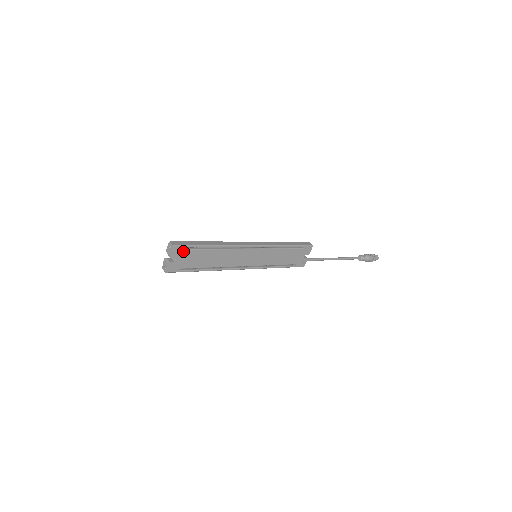
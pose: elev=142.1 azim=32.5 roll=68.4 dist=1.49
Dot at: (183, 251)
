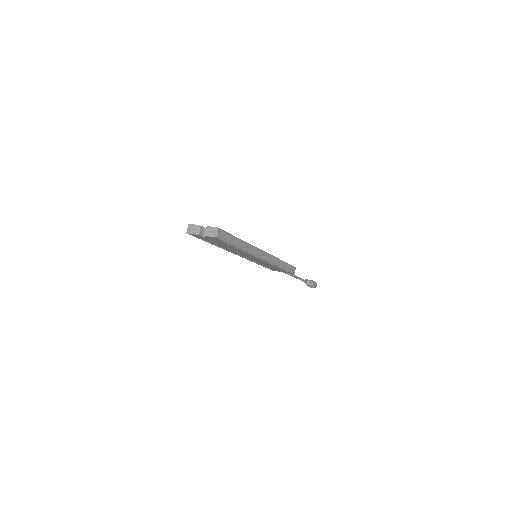
Dot at: (217, 240)
